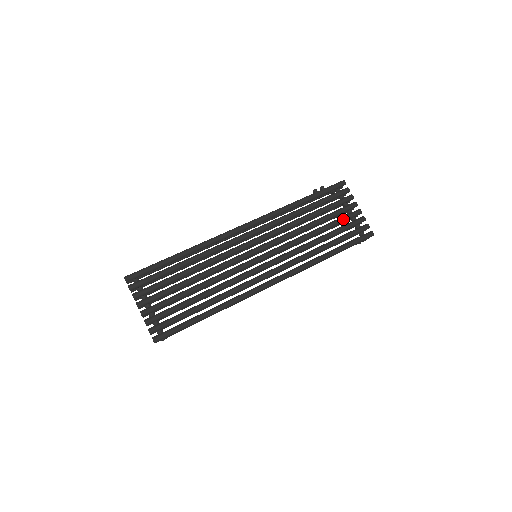
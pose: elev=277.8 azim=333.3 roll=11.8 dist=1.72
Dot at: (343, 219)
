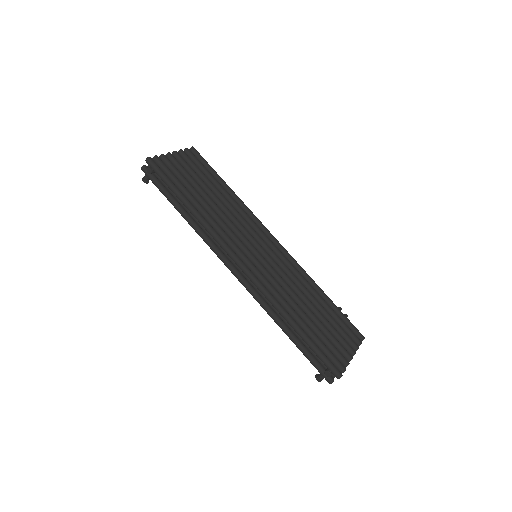
Dot at: (335, 338)
